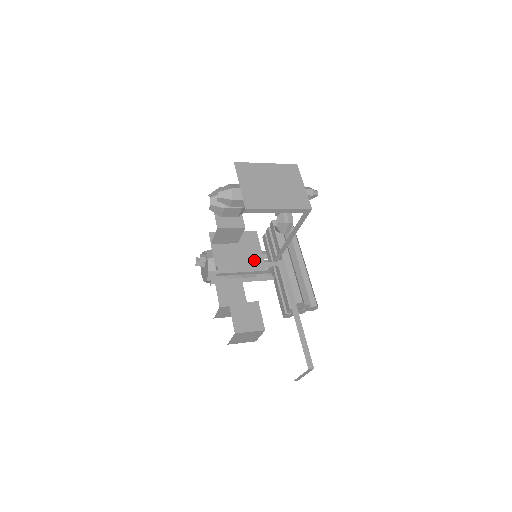
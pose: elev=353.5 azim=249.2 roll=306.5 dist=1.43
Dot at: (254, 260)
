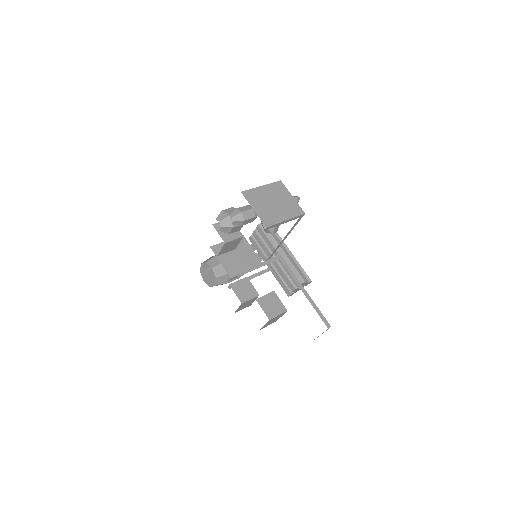
Dot at: (251, 259)
